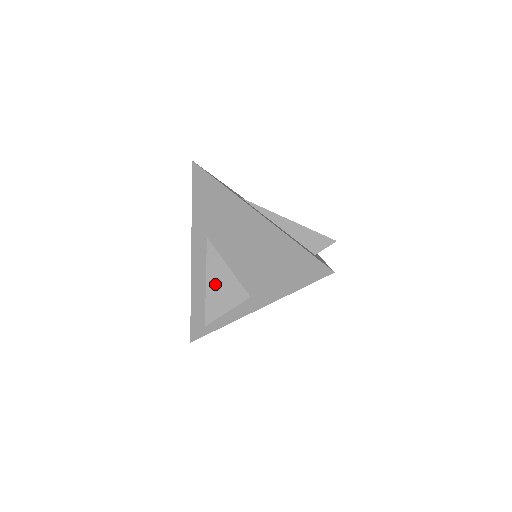
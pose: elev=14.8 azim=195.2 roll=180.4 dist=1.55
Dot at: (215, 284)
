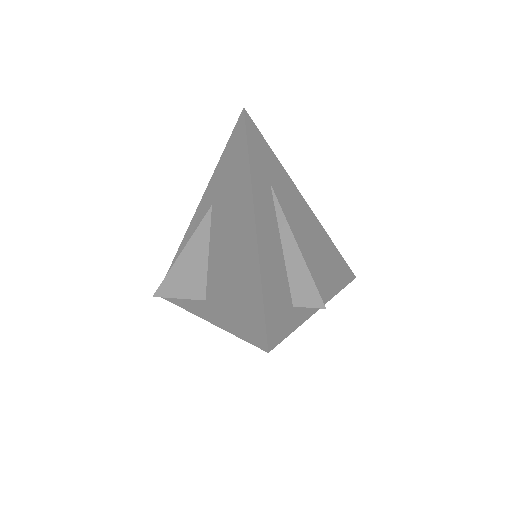
Dot at: (187, 261)
